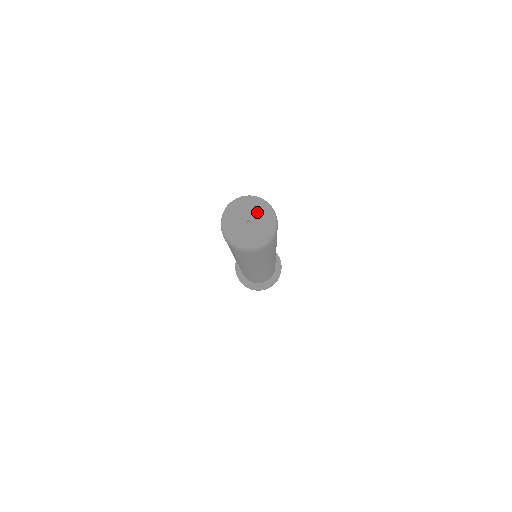
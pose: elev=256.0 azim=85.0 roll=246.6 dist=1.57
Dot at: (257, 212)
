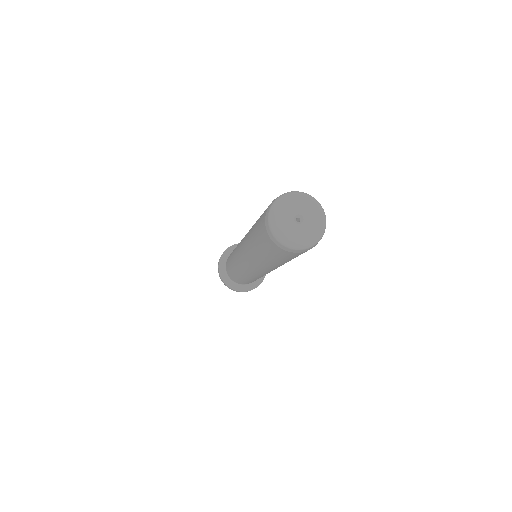
Dot at: (310, 212)
